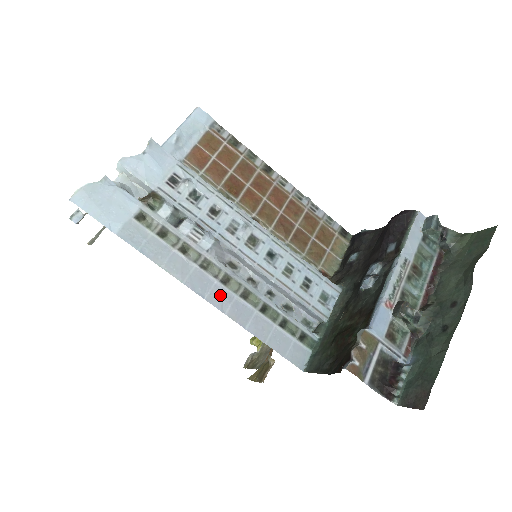
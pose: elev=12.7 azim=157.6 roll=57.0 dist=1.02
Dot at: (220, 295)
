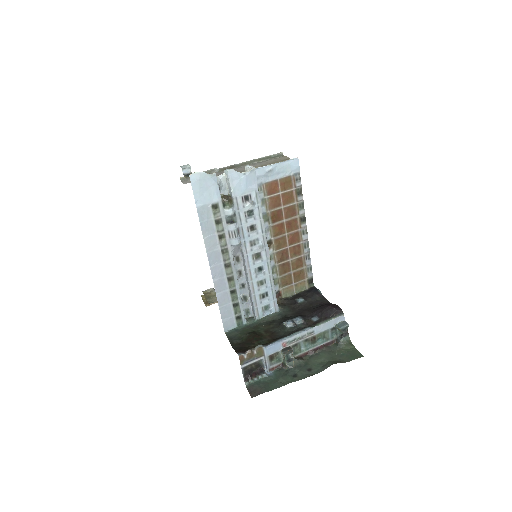
Dot at: (219, 270)
